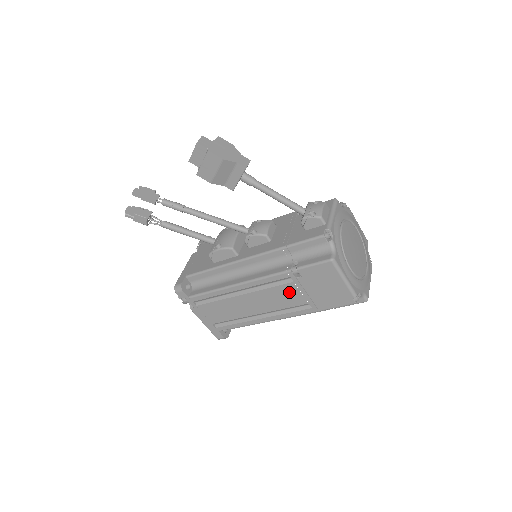
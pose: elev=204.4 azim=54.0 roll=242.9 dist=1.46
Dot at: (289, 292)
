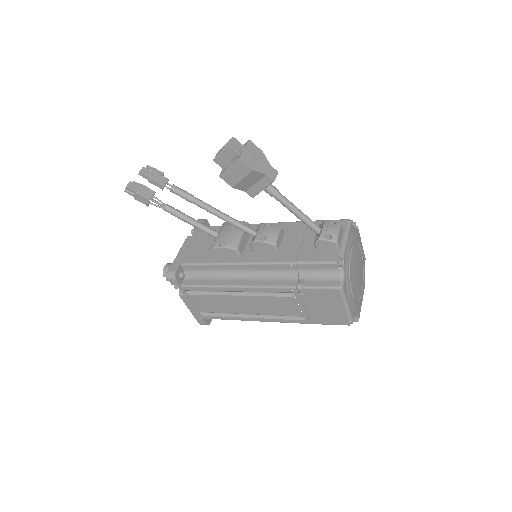
Dot at: (287, 304)
